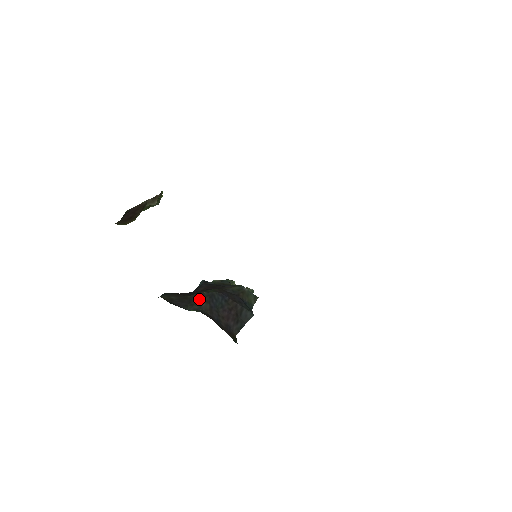
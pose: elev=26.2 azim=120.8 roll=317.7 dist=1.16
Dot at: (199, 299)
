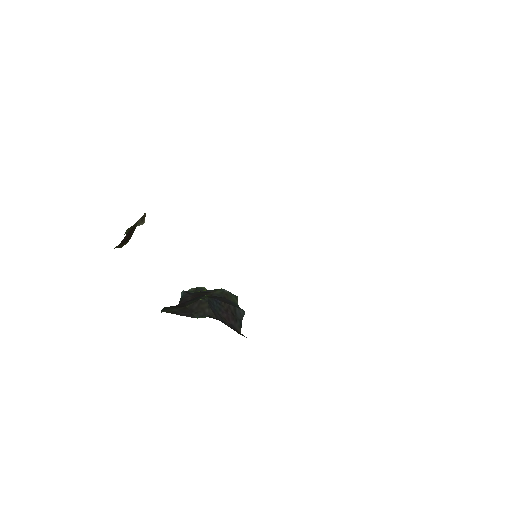
Dot at: (200, 306)
